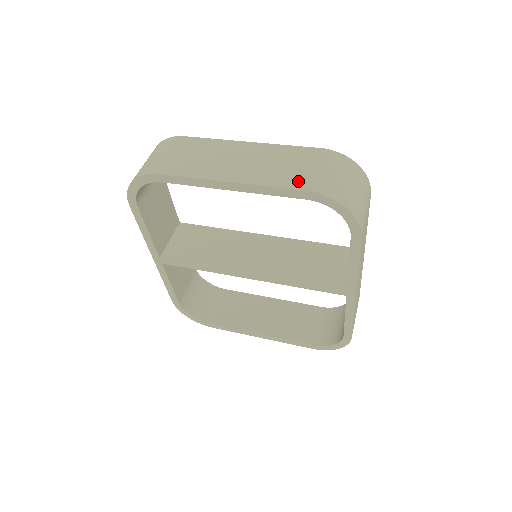
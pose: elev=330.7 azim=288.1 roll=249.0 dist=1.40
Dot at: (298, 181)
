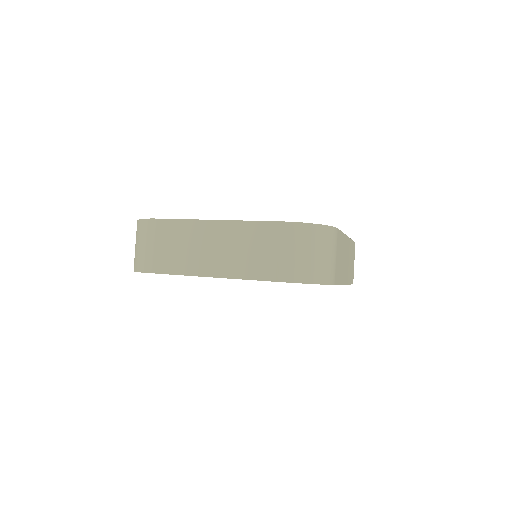
Dot at: (268, 270)
